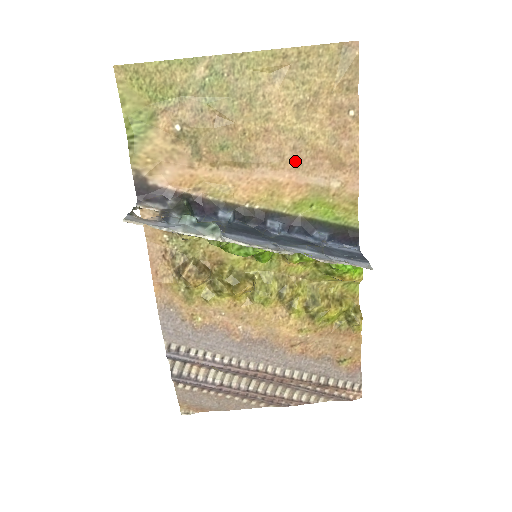
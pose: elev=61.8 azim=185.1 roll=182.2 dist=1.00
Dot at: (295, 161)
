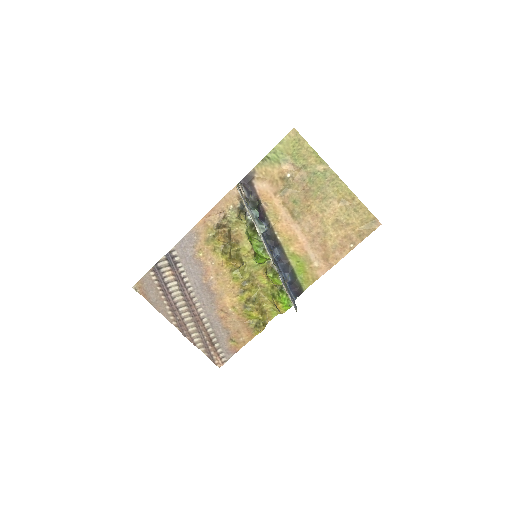
Dot at: (313, 238)
